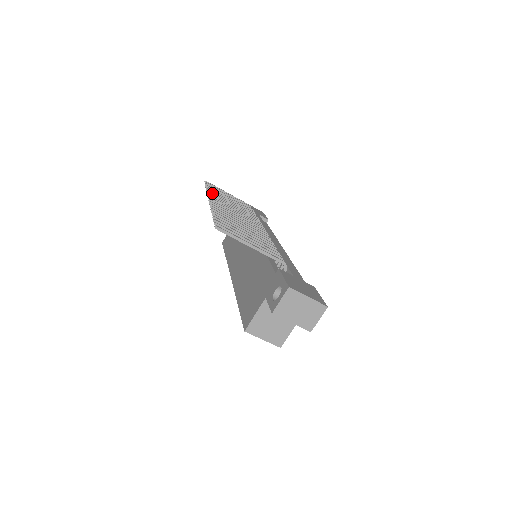
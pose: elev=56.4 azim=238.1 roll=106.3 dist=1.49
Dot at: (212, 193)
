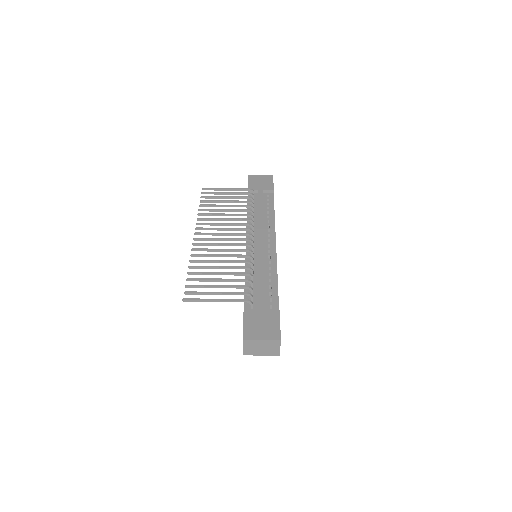
Dot at: (203, 215)
